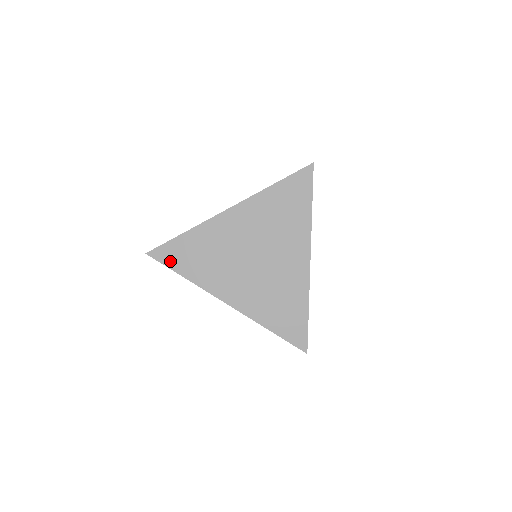
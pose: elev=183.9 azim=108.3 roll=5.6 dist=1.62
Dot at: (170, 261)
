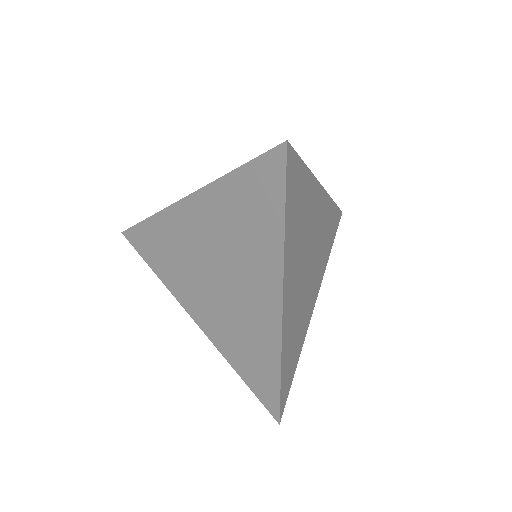
Dot at: (141, 249)
